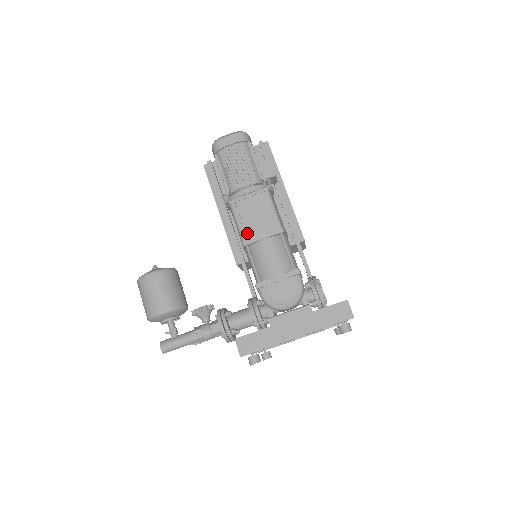
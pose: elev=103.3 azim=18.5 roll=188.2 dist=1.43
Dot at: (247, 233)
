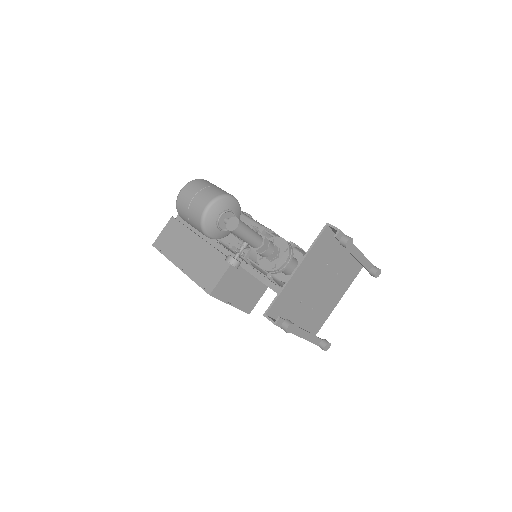
Dot at: (263, 225)
